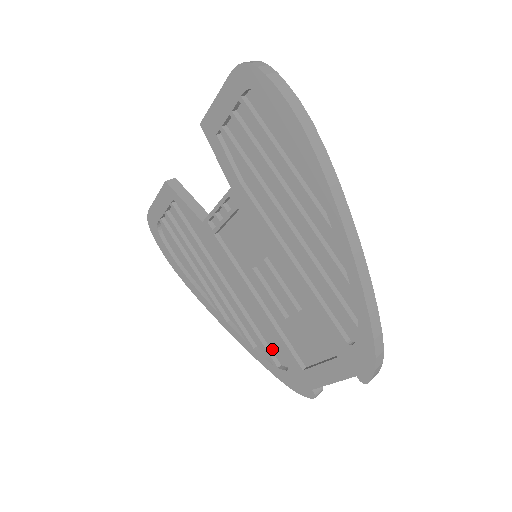
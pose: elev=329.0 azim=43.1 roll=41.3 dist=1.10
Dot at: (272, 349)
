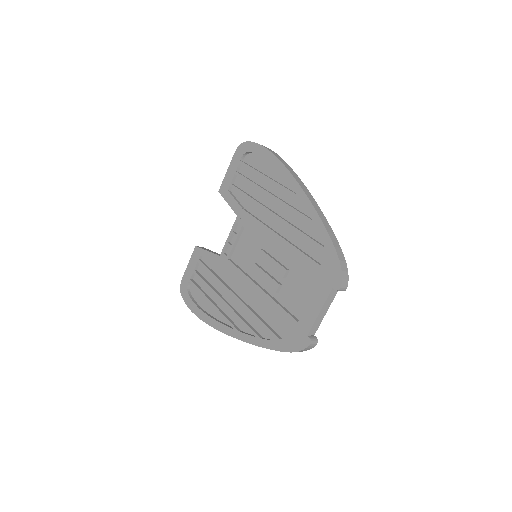
Dot at: (274, 329)
